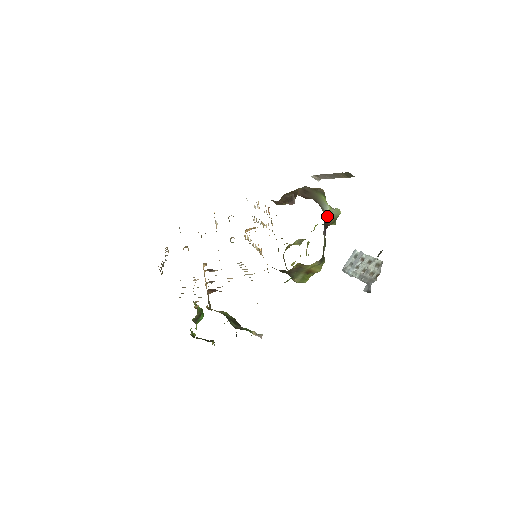
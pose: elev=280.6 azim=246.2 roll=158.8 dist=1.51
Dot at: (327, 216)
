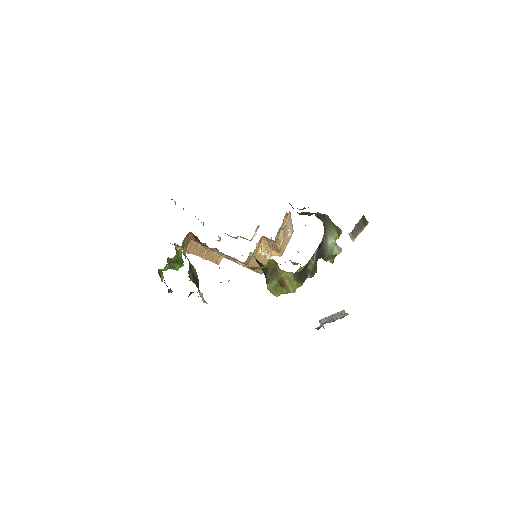
Dot at: (327, 245)
